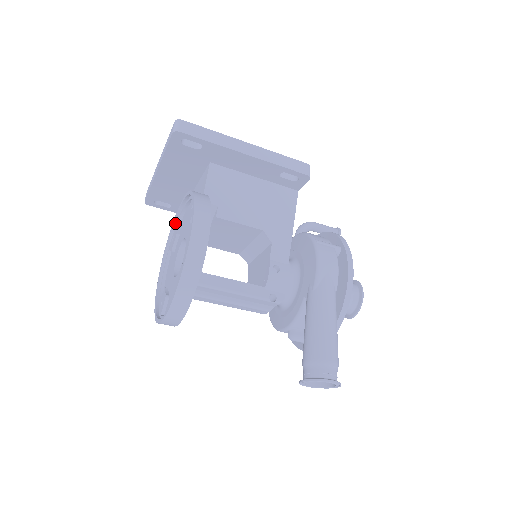
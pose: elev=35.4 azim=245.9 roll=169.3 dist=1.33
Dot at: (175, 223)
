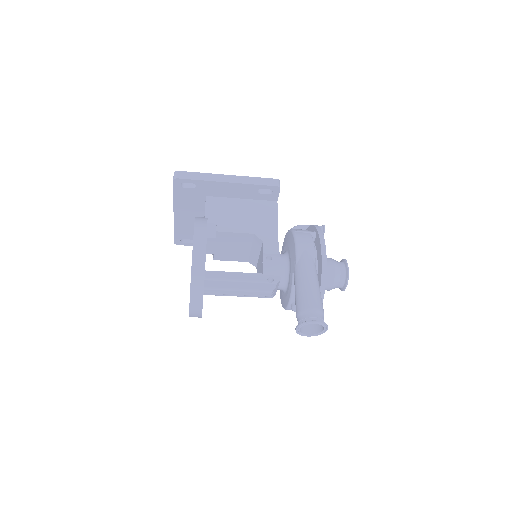
Dot at: occluded
